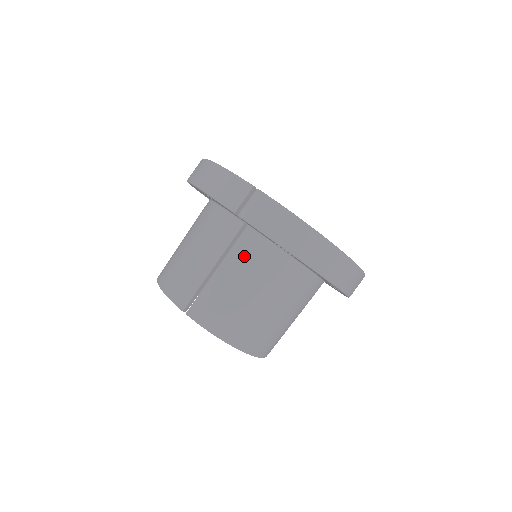
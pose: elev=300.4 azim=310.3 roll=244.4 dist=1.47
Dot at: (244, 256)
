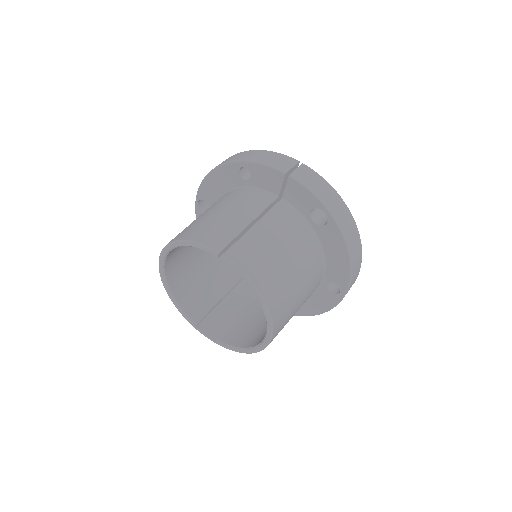
Dot at: (280, 219)
